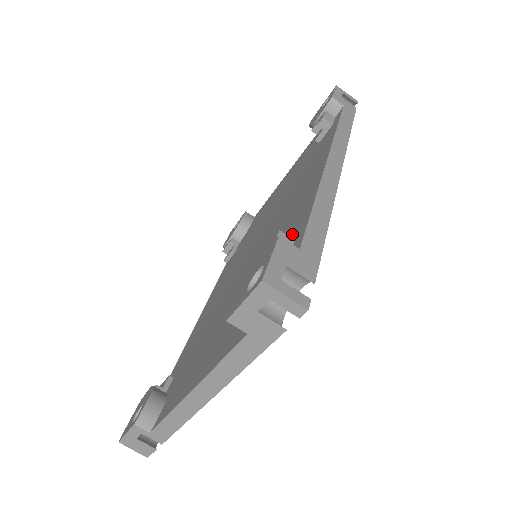
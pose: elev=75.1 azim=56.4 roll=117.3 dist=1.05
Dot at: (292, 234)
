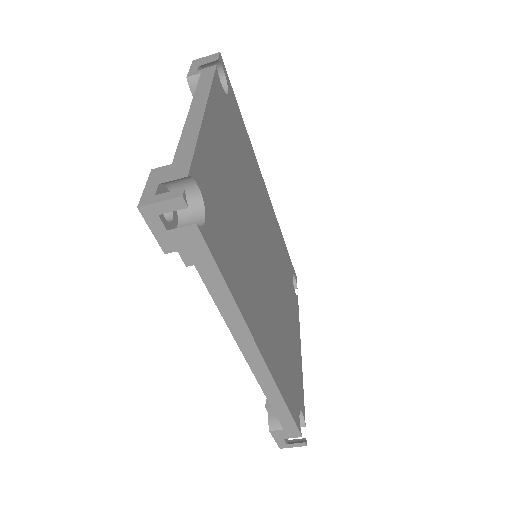
Dot at: occluded
